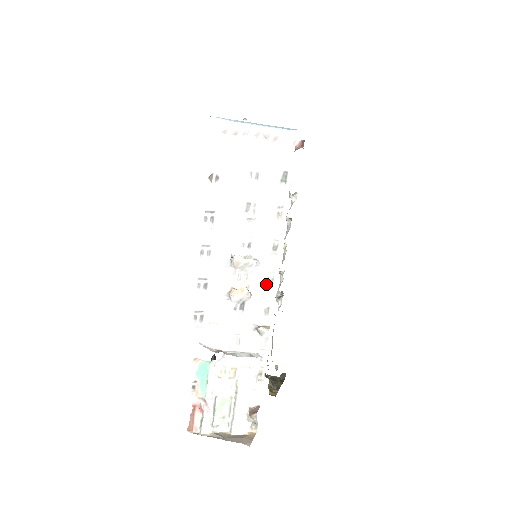
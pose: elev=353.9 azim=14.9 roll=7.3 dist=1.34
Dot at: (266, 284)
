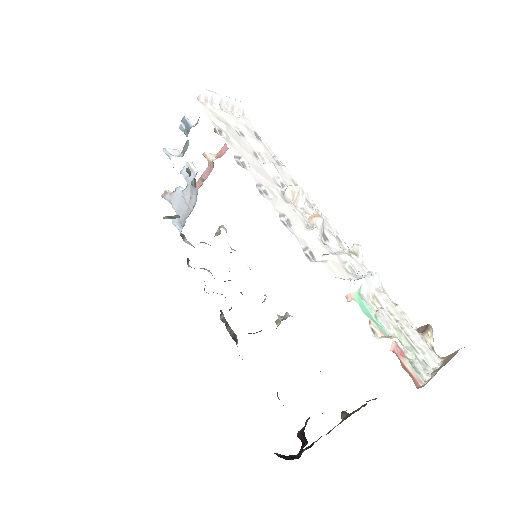
Dot at: occluded
